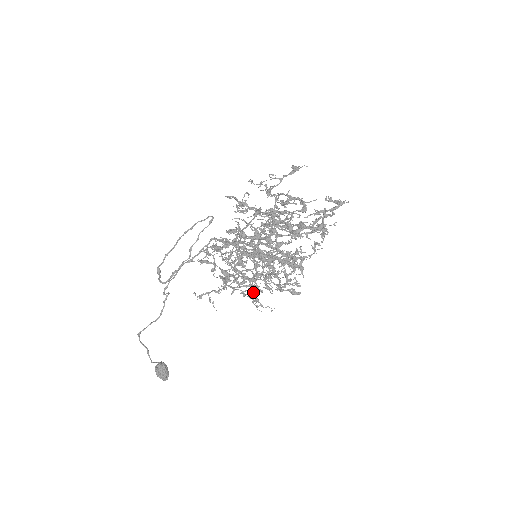
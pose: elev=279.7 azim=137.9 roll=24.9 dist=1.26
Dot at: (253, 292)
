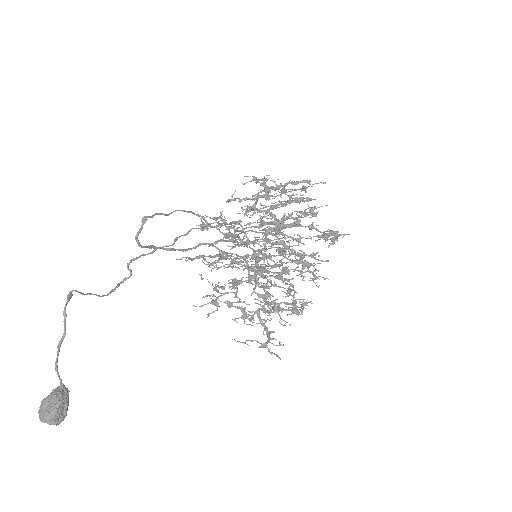
Dot at: occluded
